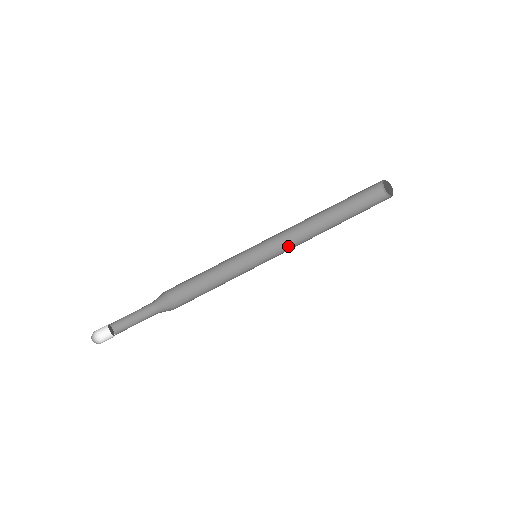
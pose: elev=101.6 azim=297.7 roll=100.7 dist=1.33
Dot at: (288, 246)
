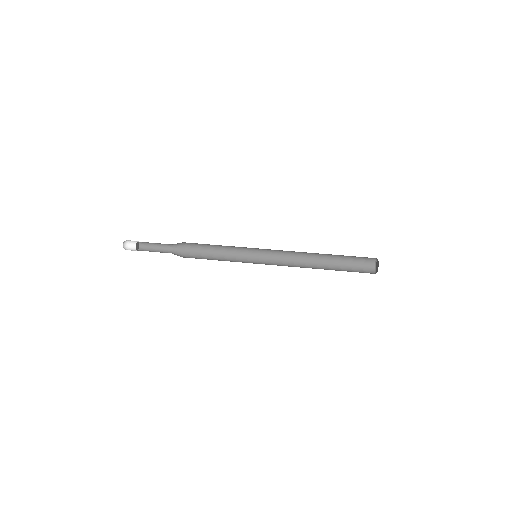
Dot at: (283, 262)
